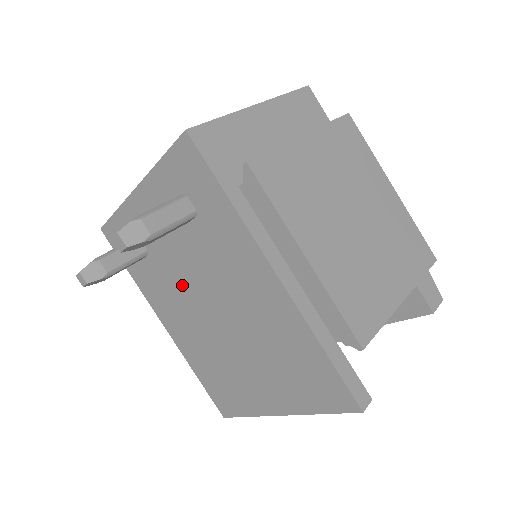
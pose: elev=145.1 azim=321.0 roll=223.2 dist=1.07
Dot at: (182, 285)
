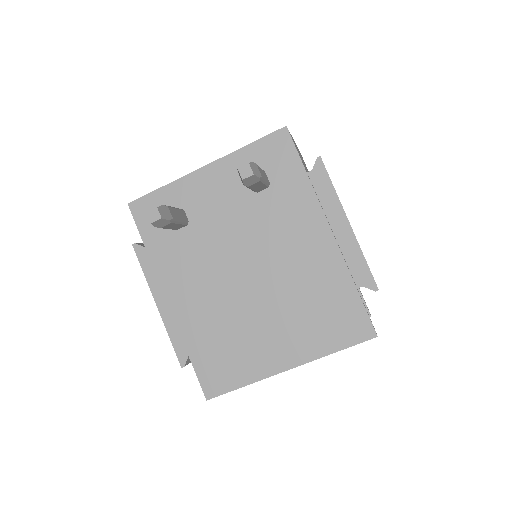
Dot at: (219, 251)
